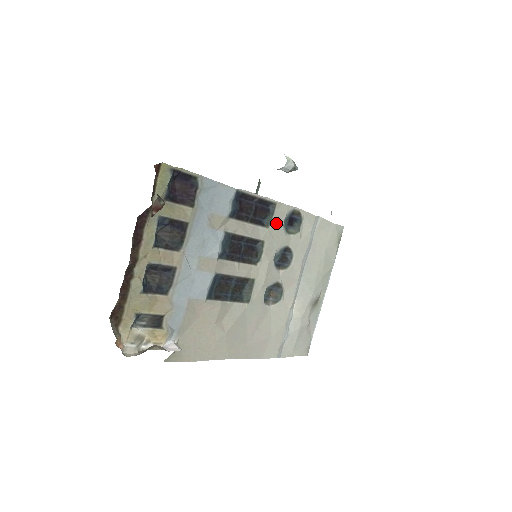
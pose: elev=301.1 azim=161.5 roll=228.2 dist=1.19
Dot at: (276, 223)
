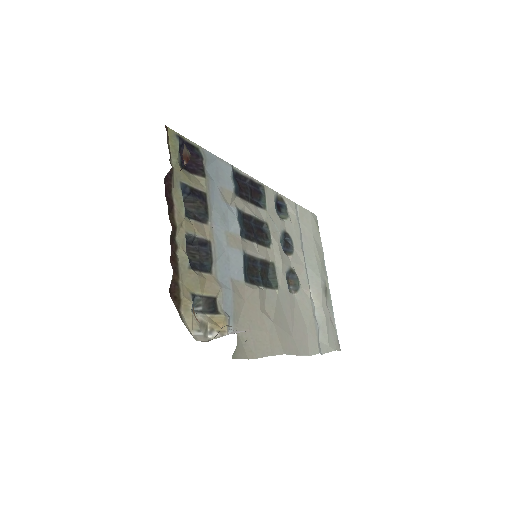
Dot at: (270, 206)
